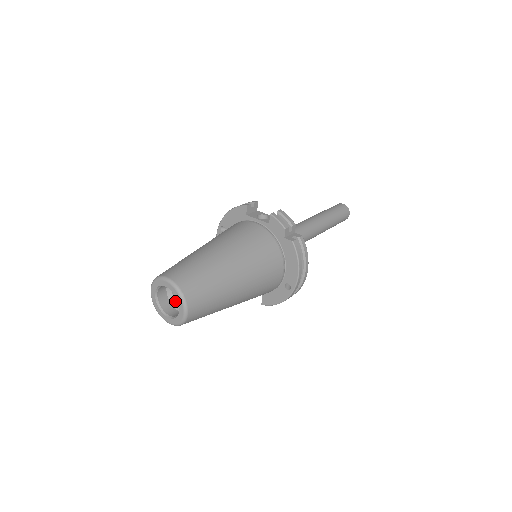
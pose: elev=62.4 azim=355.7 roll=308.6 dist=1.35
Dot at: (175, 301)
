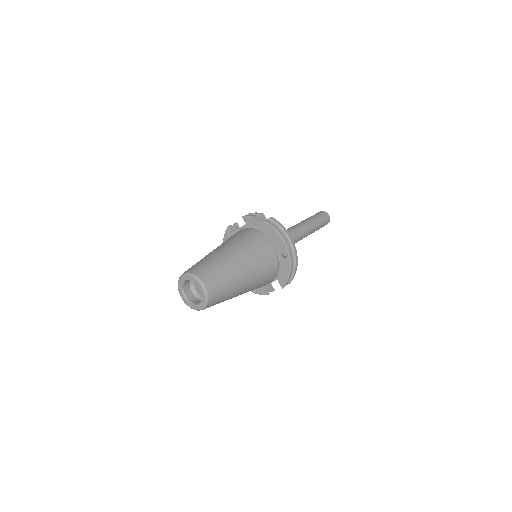
Dot at: occluded
